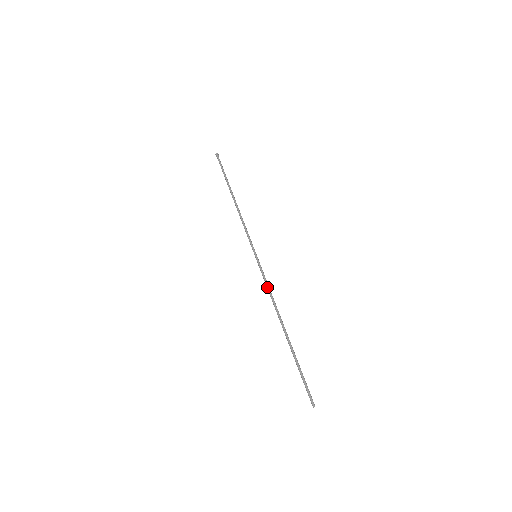
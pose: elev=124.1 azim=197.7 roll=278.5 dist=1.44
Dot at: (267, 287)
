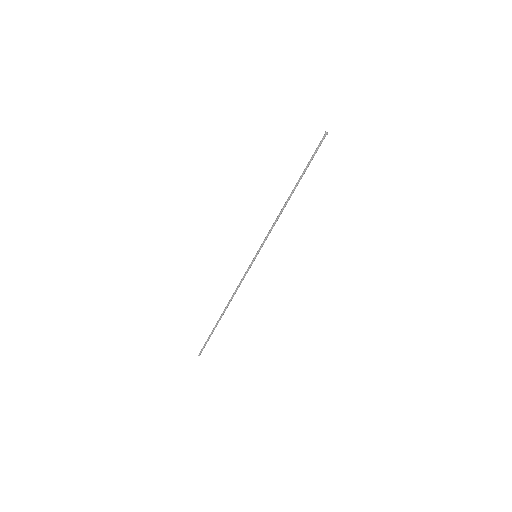
Dot at: (240, 282)
